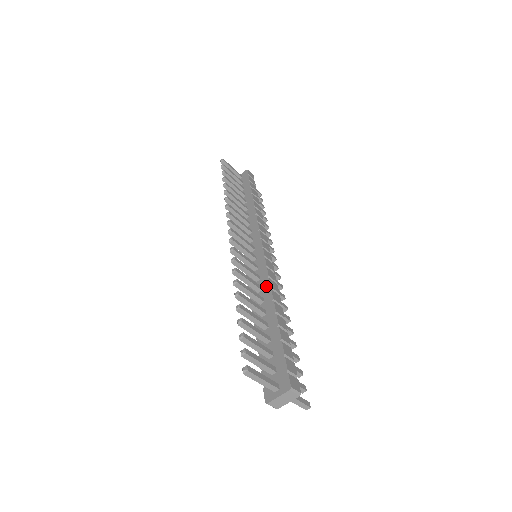
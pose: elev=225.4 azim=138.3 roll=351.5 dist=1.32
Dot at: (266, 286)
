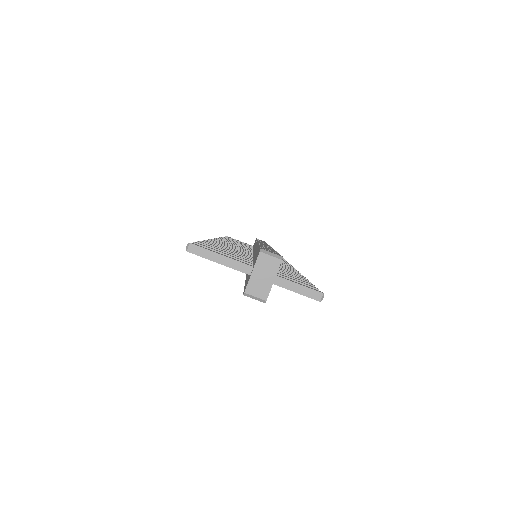
Dot at: occluded
